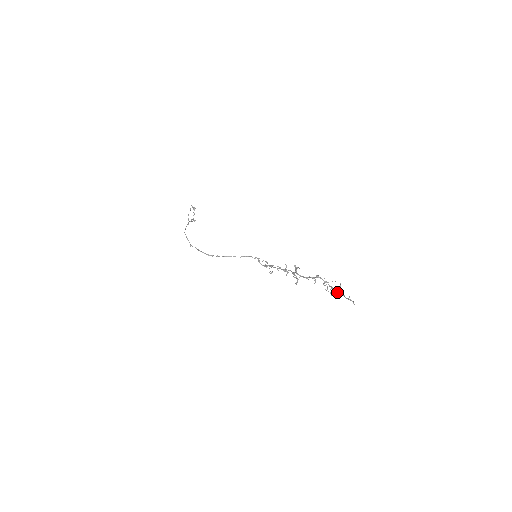
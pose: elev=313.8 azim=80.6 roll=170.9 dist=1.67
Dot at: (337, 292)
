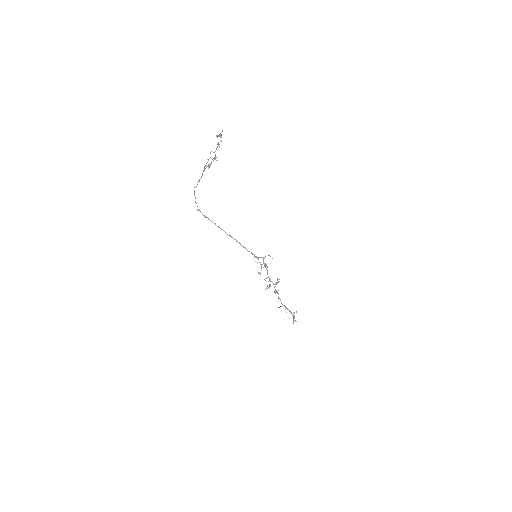
Dot at: occluded
